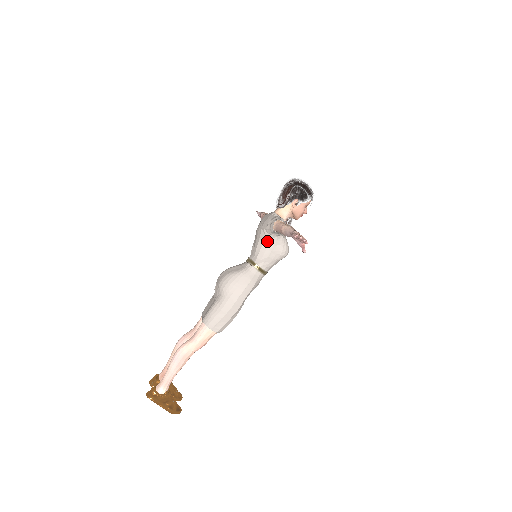
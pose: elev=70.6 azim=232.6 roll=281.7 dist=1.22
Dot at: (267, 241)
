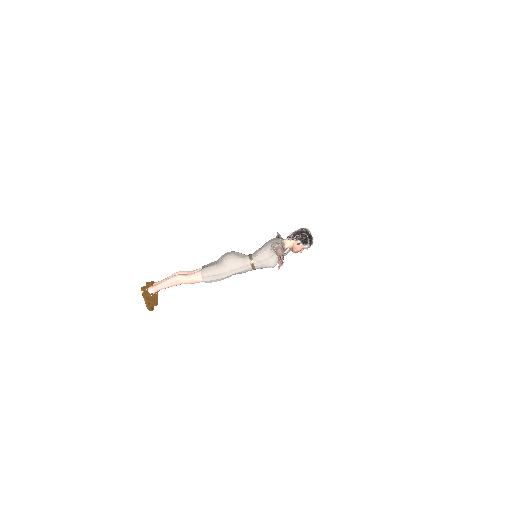
Dot at: (267, 252)
